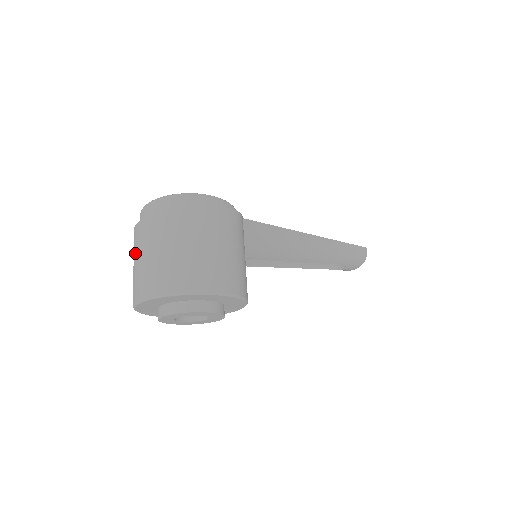
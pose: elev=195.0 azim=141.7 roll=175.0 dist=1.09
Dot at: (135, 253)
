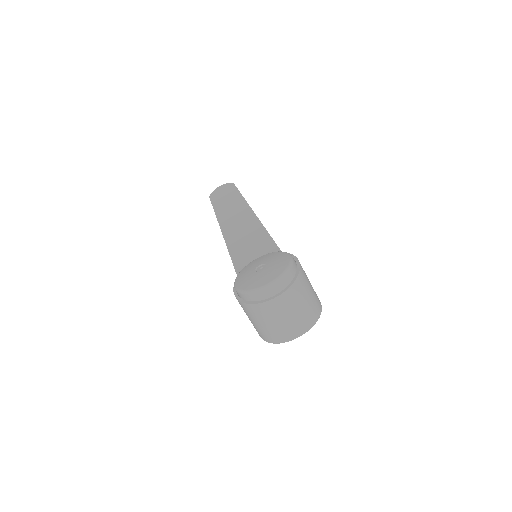
Dot at: (271, 318)
